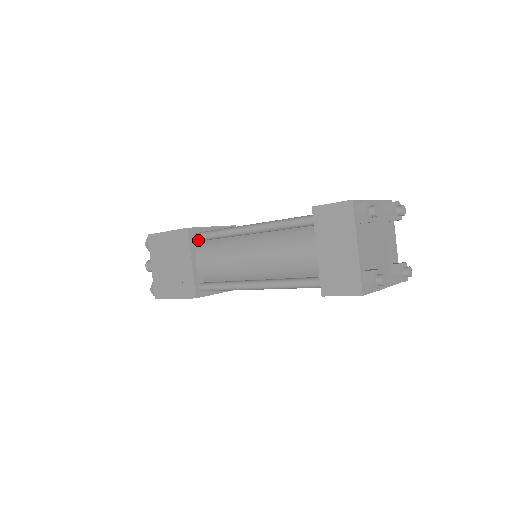
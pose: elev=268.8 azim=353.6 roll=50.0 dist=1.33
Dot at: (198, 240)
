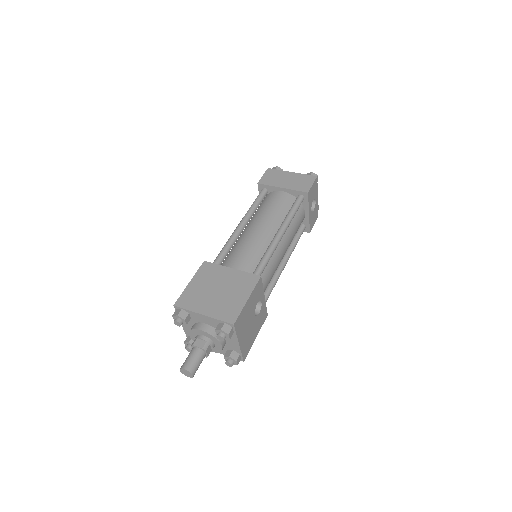
Dot at: occluded
